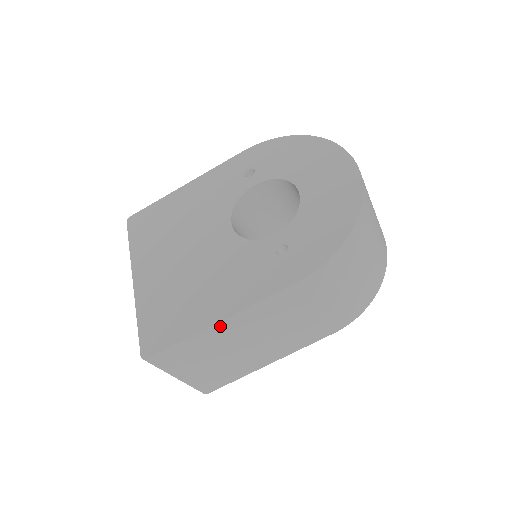
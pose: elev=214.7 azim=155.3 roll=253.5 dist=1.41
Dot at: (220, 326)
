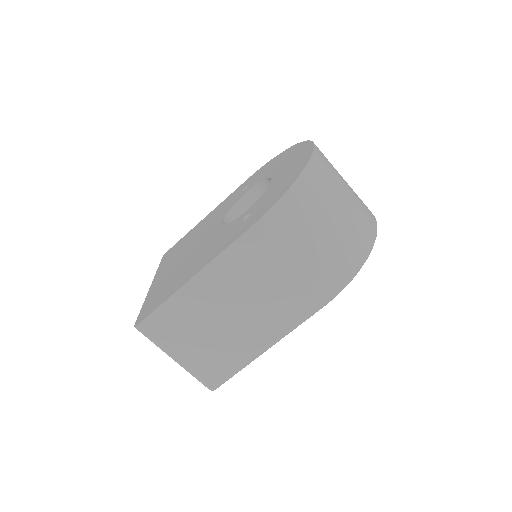
Dot at: (193, 285)
